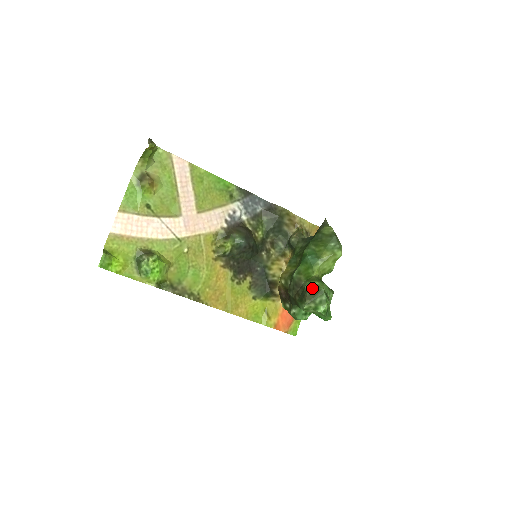
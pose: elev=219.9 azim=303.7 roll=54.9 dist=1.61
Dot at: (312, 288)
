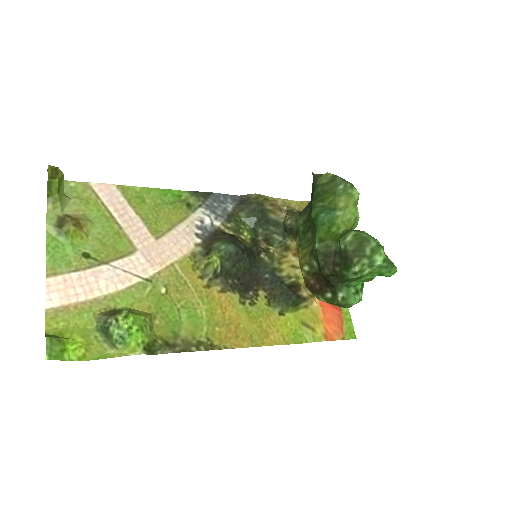
Dot at: (351, 242)
